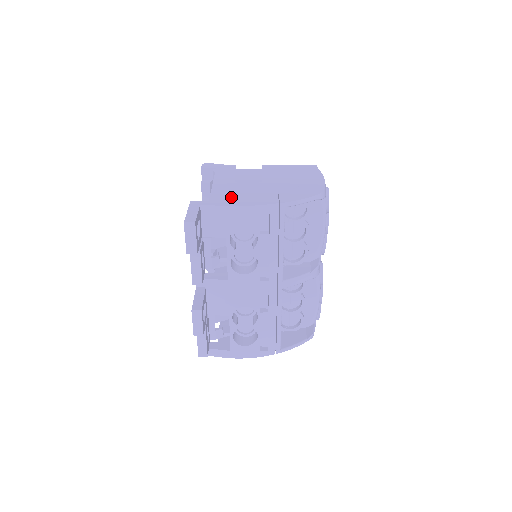
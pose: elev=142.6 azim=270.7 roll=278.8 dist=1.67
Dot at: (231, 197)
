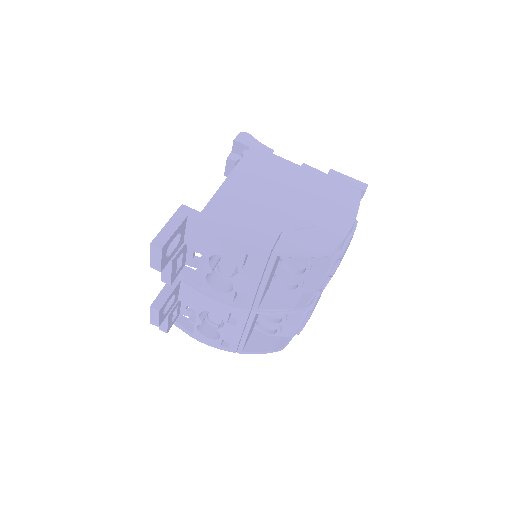
Dot at: (228, 215)
